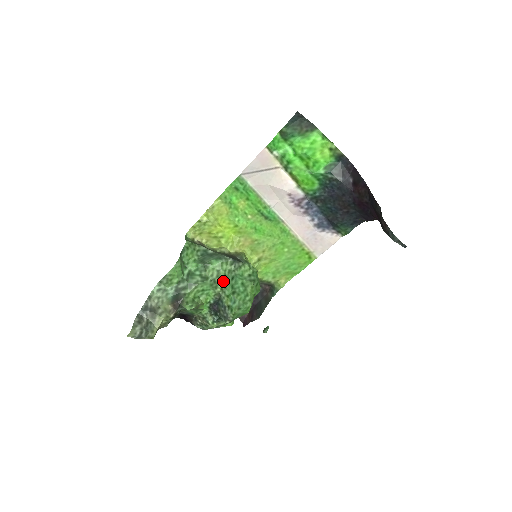
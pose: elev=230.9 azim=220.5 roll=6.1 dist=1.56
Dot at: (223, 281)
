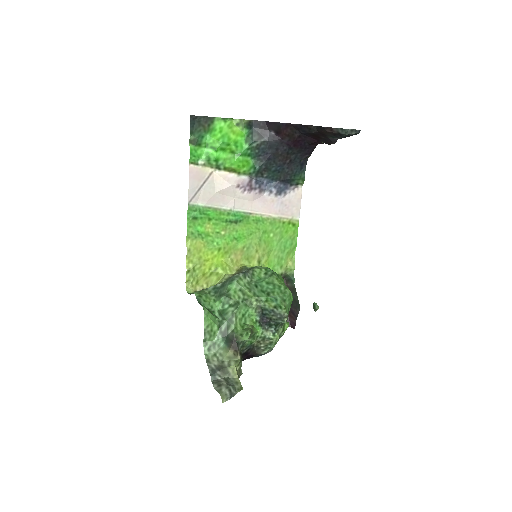
Dot at: (252, 294)
